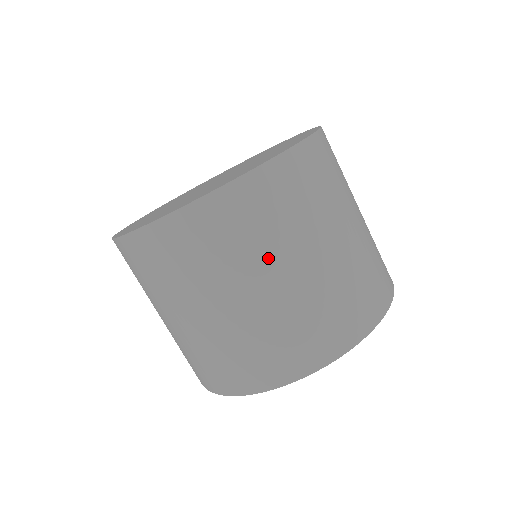
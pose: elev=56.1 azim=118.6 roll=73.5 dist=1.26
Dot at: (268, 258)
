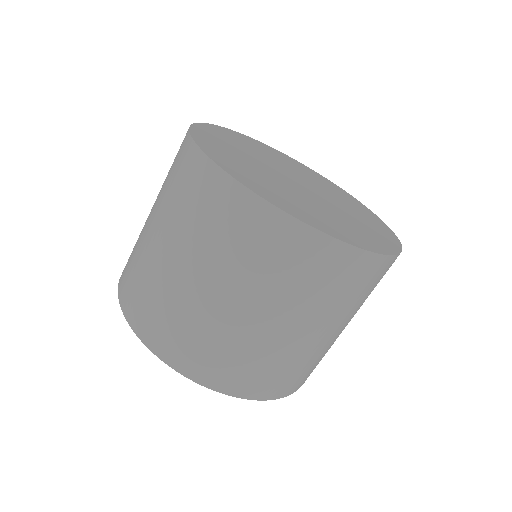
Dot at: (329, 315)
